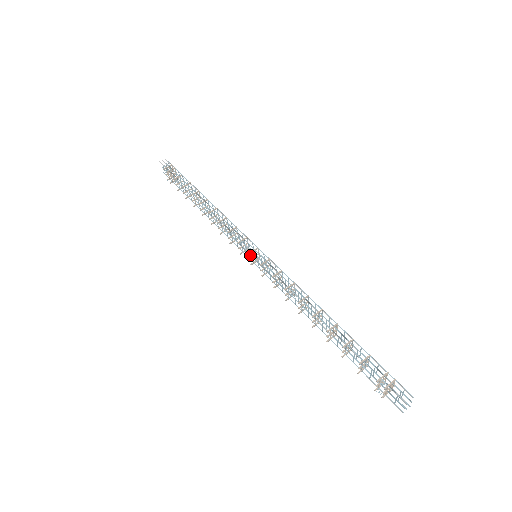
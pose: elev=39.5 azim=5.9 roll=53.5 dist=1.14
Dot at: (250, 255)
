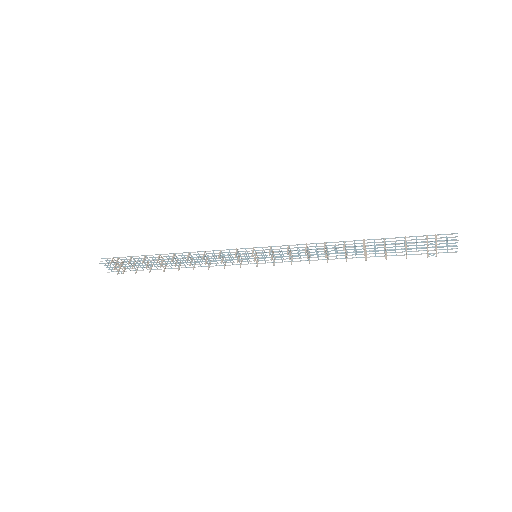
Dot at: occluded
